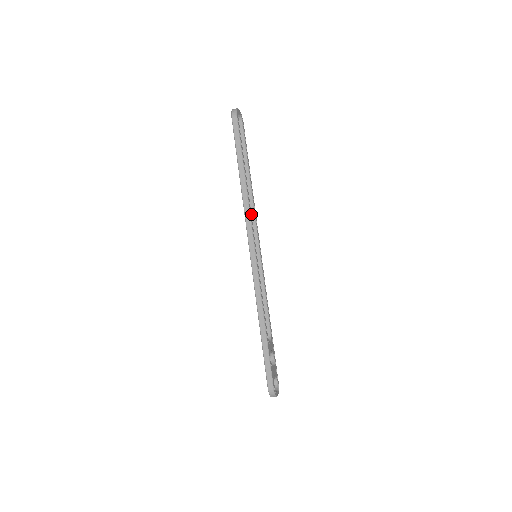
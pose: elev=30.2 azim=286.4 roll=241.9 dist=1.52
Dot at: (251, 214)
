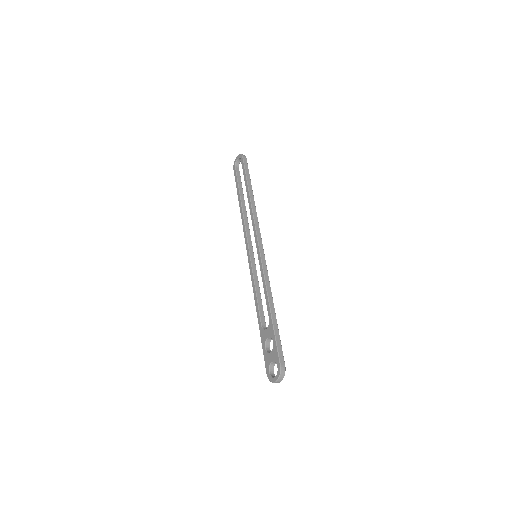
Dot at: occluded
